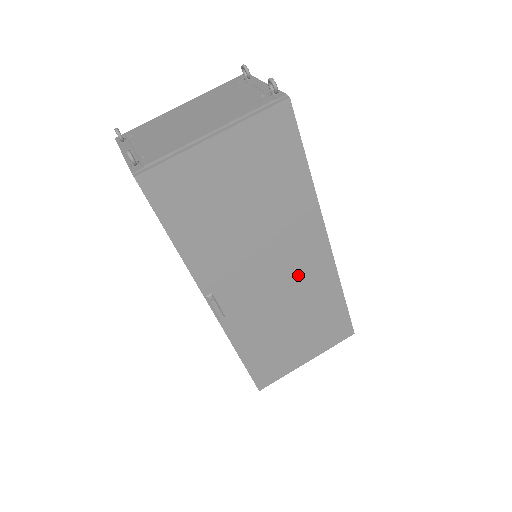
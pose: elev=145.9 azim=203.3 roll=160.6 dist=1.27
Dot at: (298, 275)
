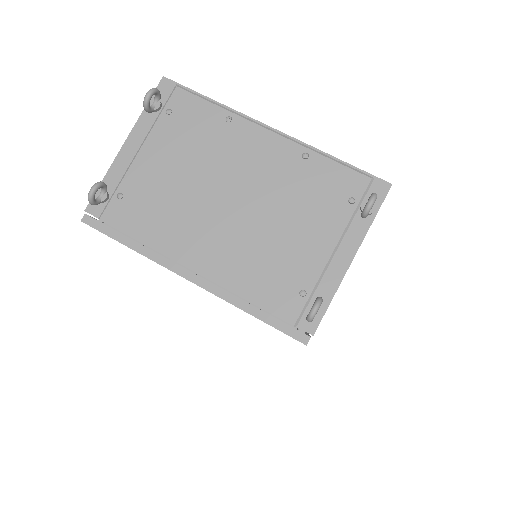
Dot at: occluded
